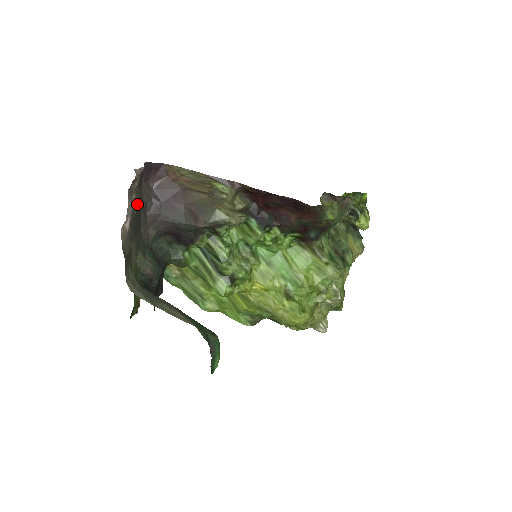
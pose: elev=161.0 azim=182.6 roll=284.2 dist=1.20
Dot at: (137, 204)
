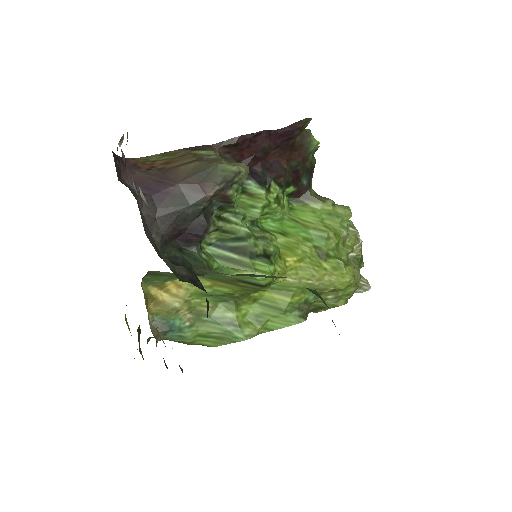
Dot at: (134, 186)
